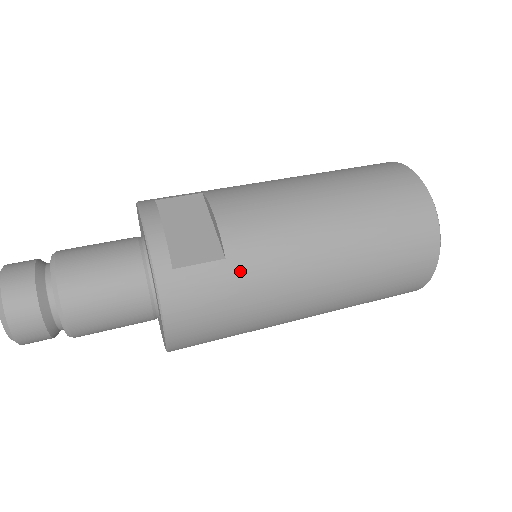
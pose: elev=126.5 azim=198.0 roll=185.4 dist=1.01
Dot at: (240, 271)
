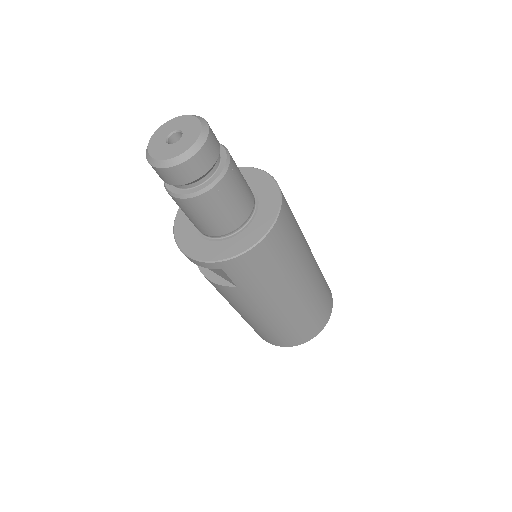
Dot at: (298, 226)
